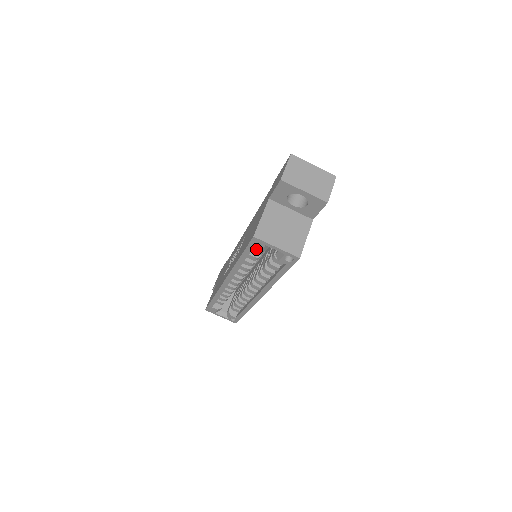
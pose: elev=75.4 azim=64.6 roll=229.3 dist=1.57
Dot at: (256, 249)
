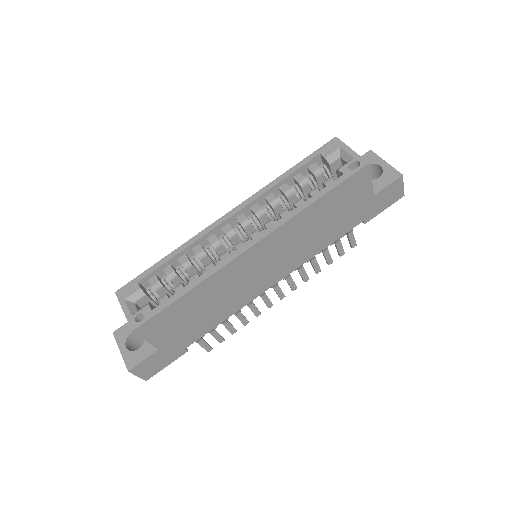
Dot at: (324, 154)
